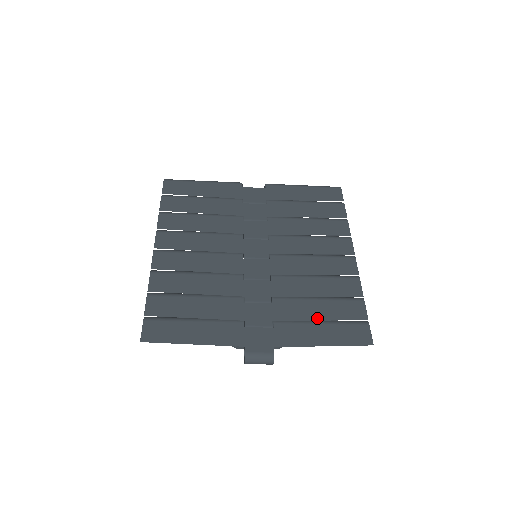
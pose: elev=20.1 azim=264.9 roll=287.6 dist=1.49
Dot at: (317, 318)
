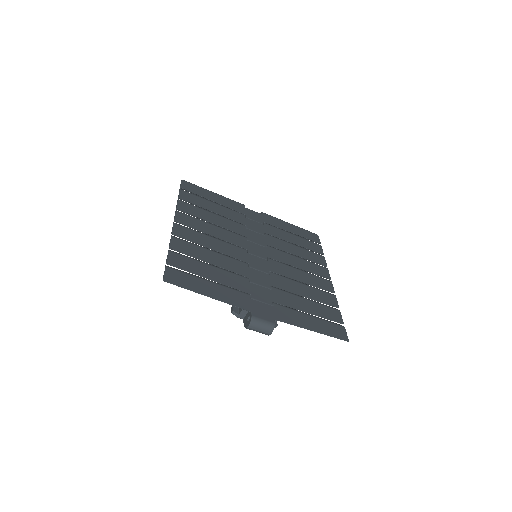
Dot at: (306, 311)
